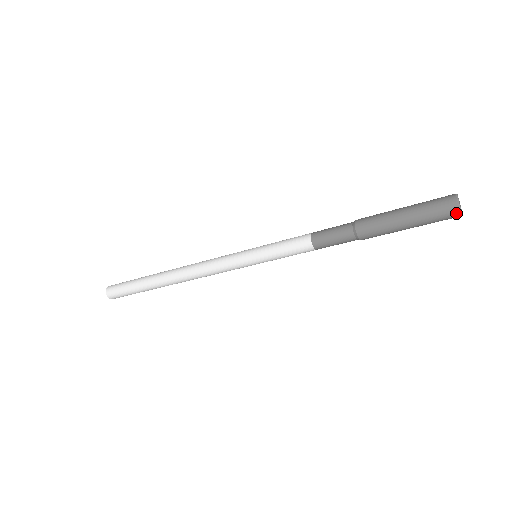
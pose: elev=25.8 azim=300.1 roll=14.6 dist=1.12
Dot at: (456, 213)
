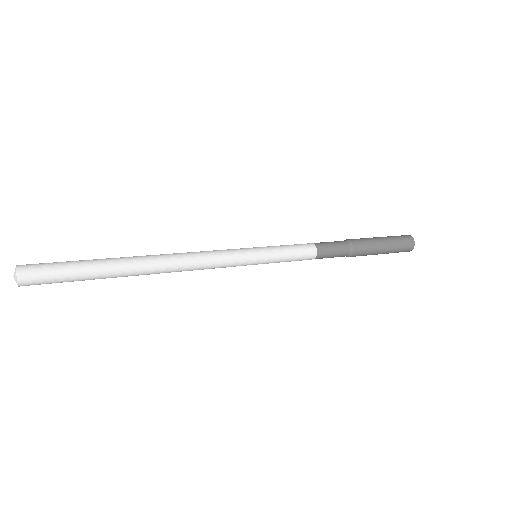
Dot at: (408, 251)
